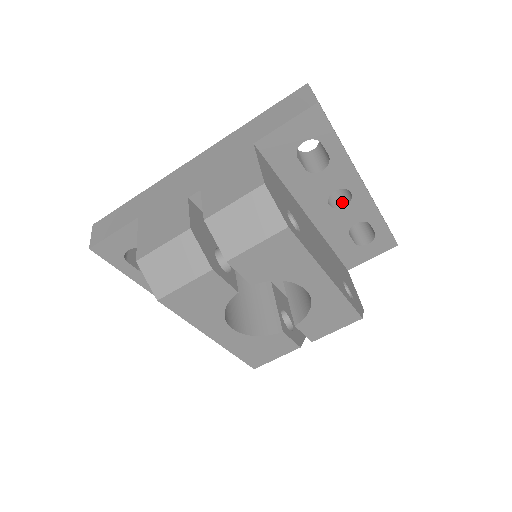
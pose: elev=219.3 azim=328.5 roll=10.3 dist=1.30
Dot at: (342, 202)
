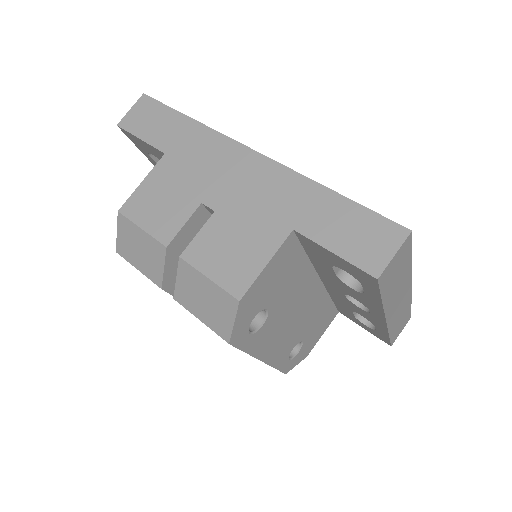
Dot at: occluded
